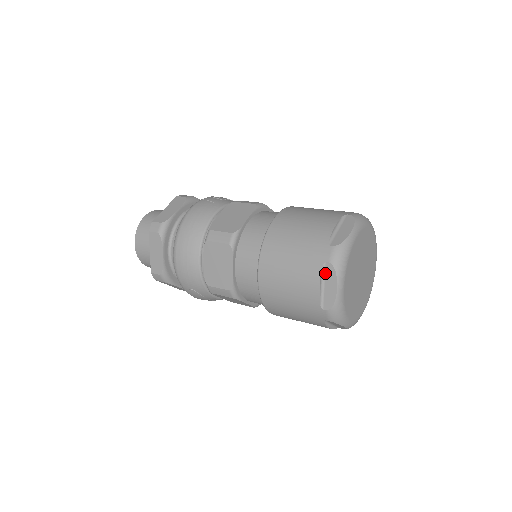
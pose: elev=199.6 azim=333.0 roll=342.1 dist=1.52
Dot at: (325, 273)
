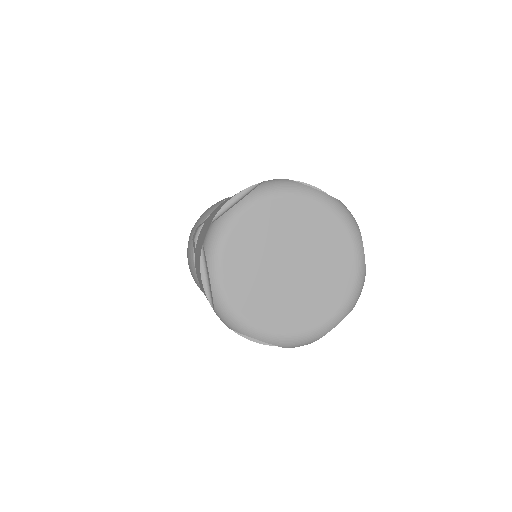
Dot at: (205, 260)
